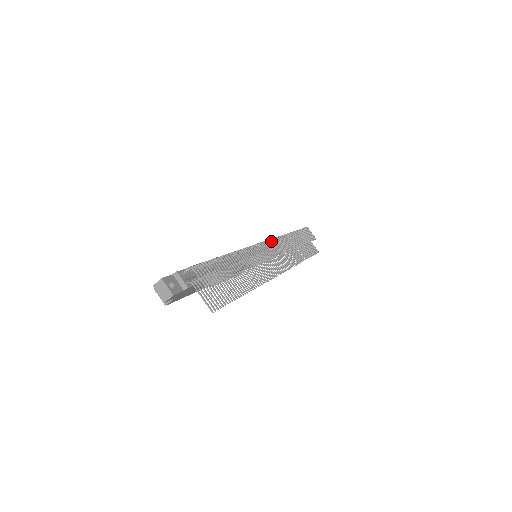
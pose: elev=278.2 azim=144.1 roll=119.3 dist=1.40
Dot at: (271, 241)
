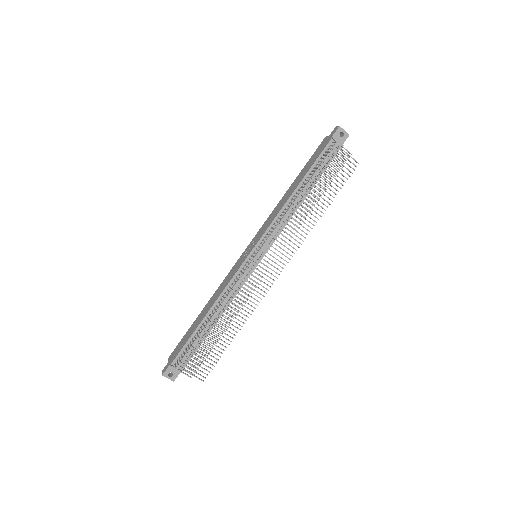
Dot at: (263, 250)
